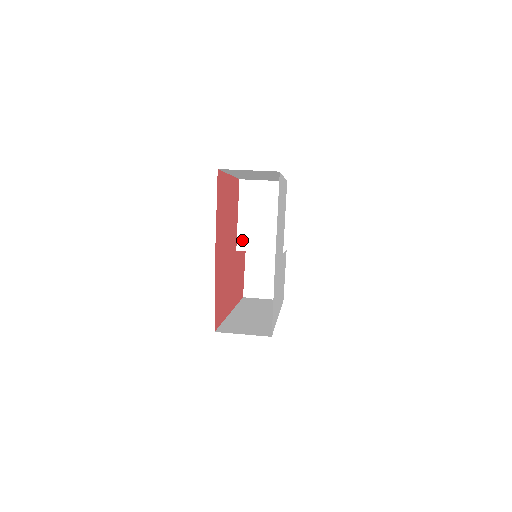
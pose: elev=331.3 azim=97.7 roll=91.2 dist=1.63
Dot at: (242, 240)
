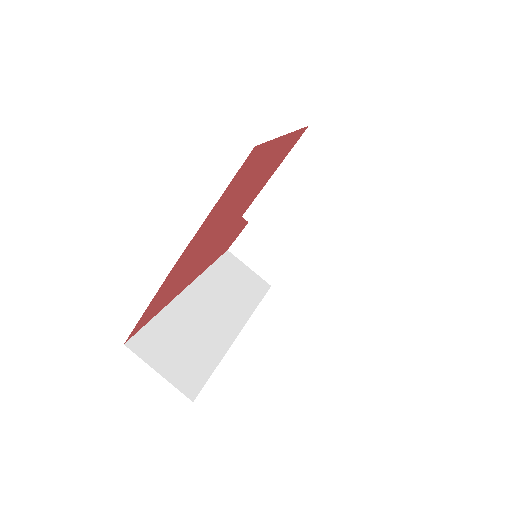
Dot at: (258, 209)
